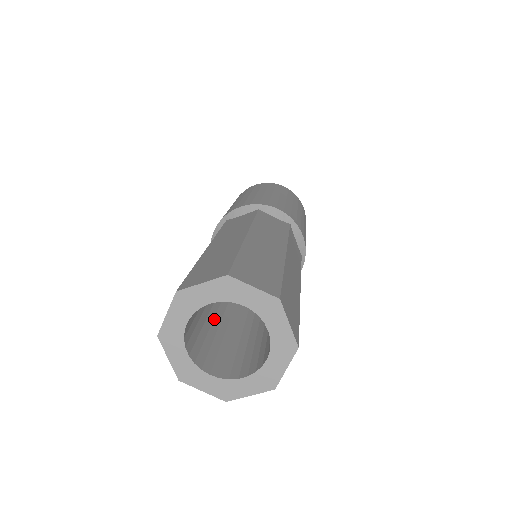
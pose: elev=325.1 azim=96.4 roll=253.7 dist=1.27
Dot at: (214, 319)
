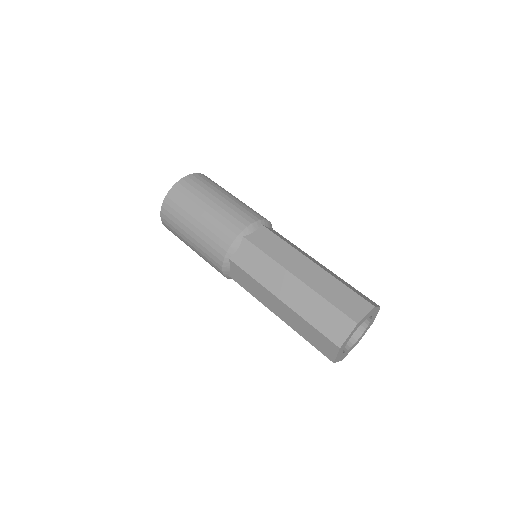
Dot at: occluded
